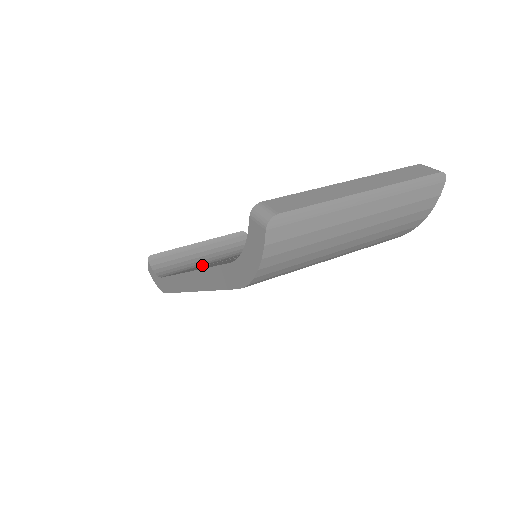
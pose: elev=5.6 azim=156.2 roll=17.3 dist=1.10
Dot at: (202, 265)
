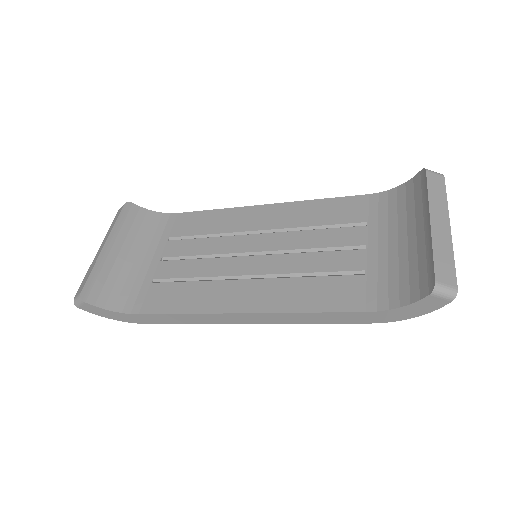
Dot at: (152, 273)
